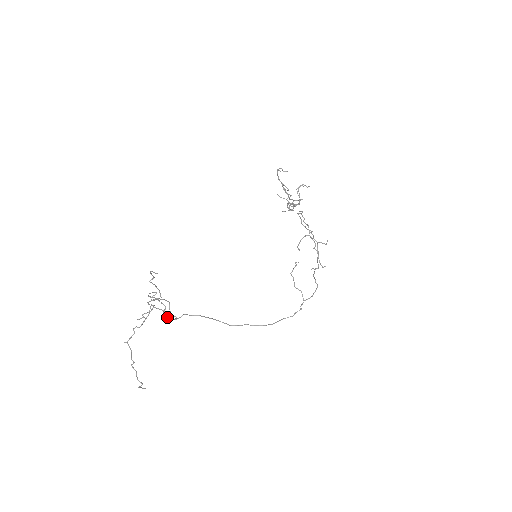
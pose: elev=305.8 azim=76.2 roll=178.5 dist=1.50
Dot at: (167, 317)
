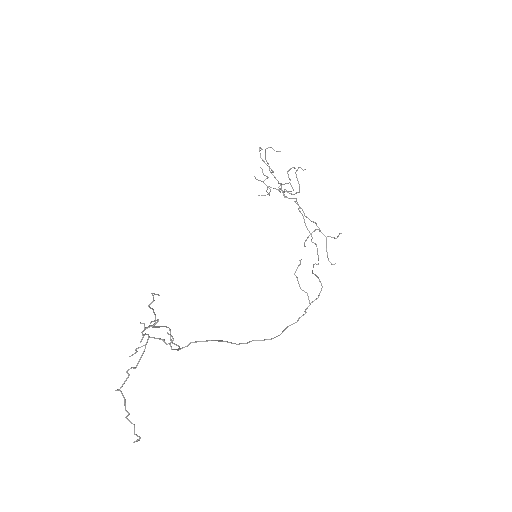
Dot at: occluded
